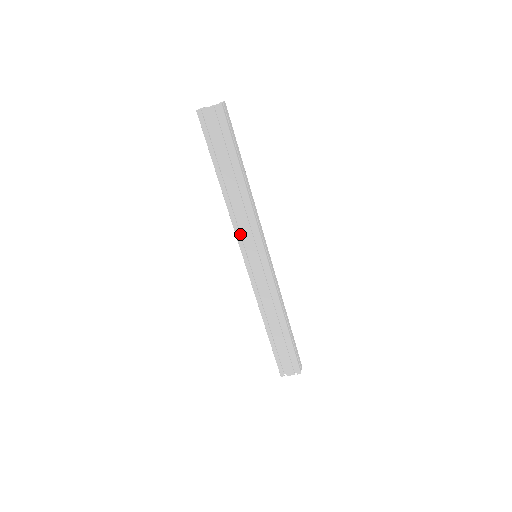
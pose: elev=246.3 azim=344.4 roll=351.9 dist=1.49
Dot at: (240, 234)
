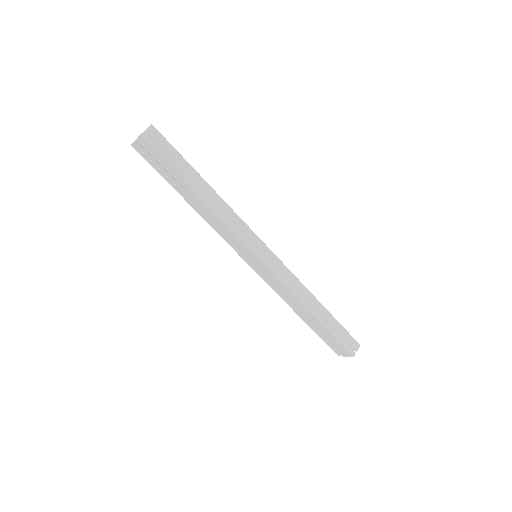
Dot at: (229, 240)
